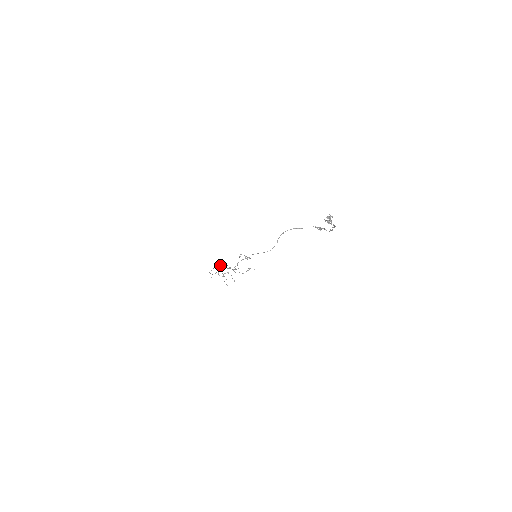
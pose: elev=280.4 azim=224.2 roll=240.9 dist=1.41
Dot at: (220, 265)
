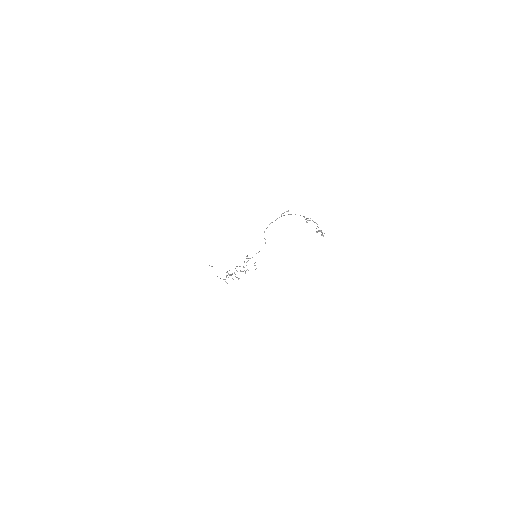
Dot at: (227, 272)
